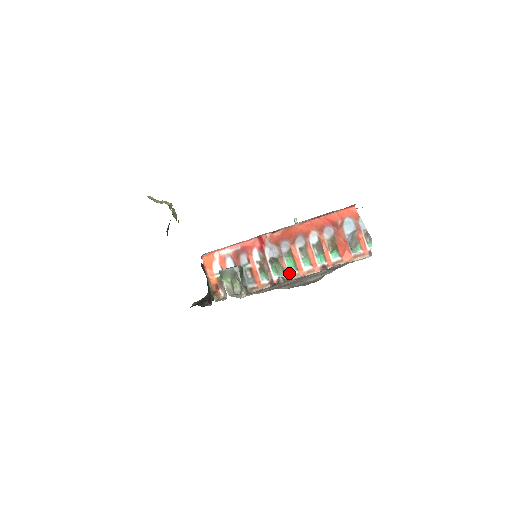
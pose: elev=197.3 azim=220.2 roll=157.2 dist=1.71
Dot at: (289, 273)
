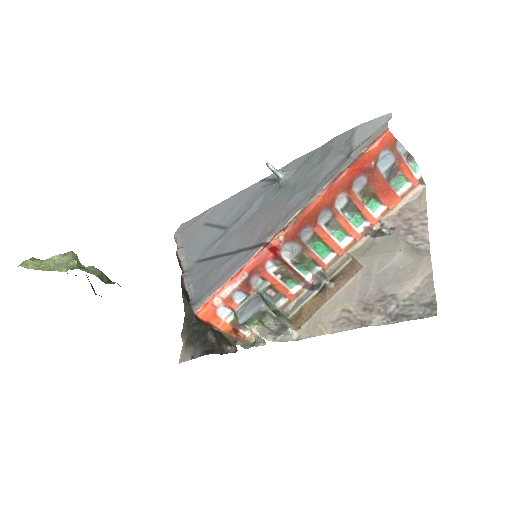
Dot at: (324, 261)
